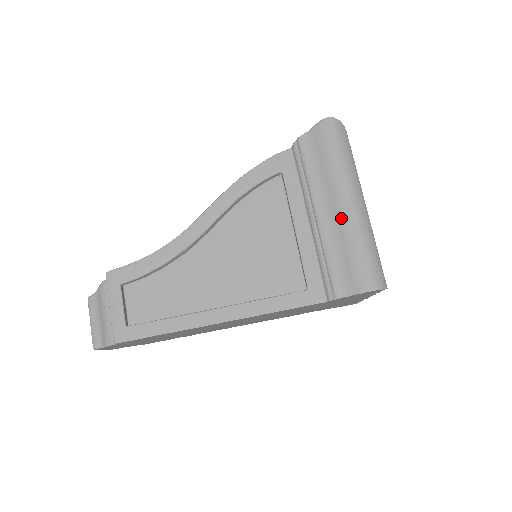
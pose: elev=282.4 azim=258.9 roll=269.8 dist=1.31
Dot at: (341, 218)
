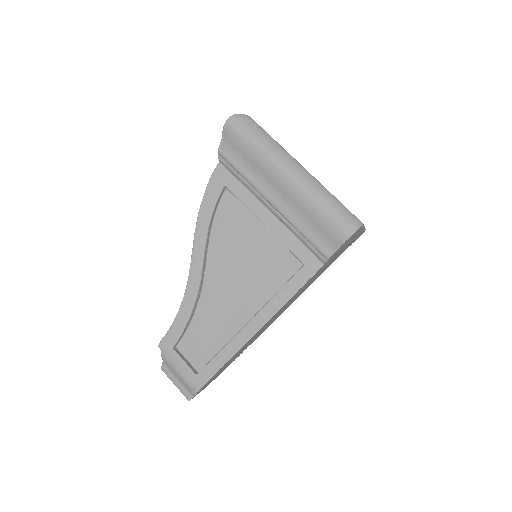
Dot at: (290, 194)
